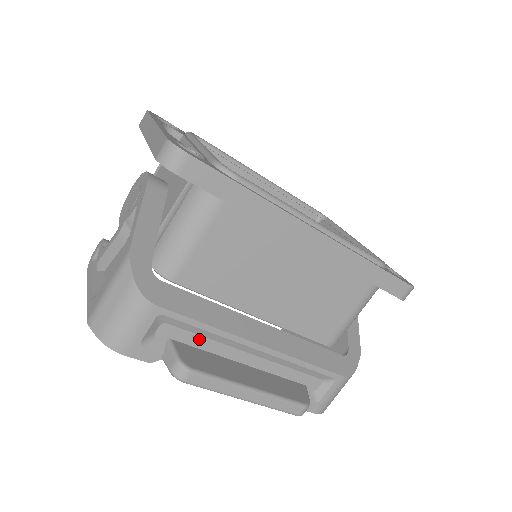
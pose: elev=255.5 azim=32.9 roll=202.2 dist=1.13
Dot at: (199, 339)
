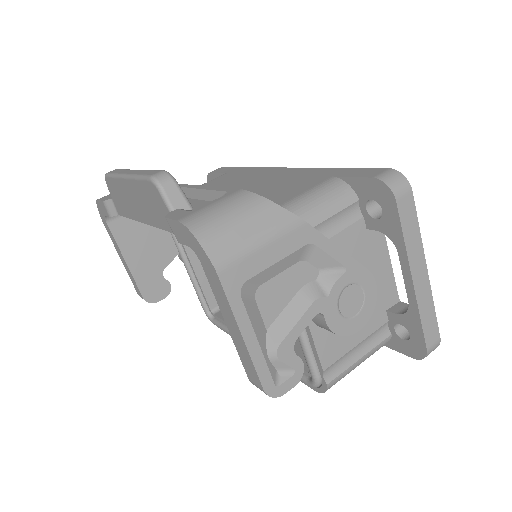
Dot at: occluded
